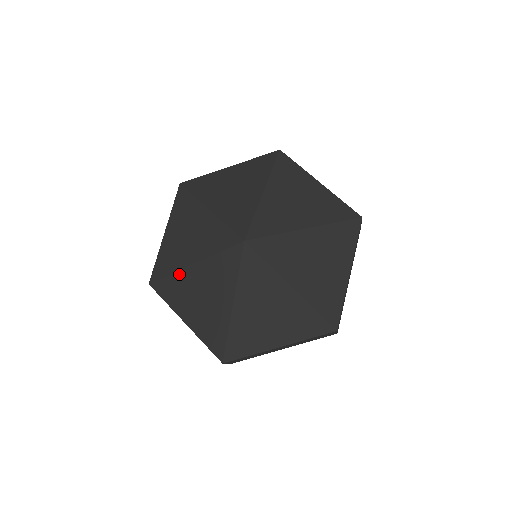
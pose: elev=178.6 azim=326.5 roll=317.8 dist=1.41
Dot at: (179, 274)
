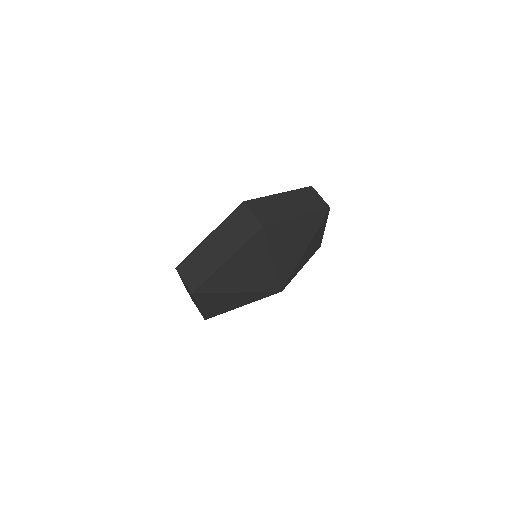
Dot at: (223, 294)
